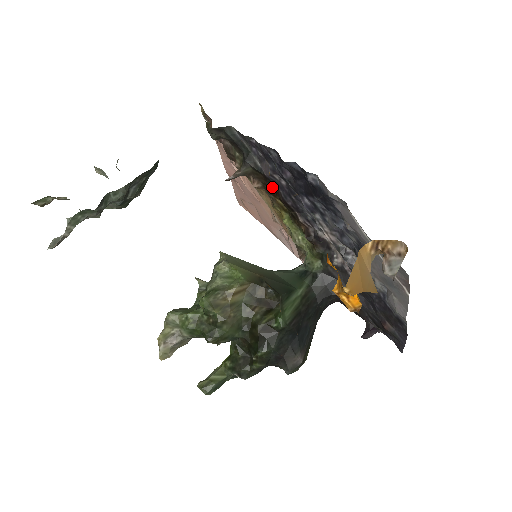
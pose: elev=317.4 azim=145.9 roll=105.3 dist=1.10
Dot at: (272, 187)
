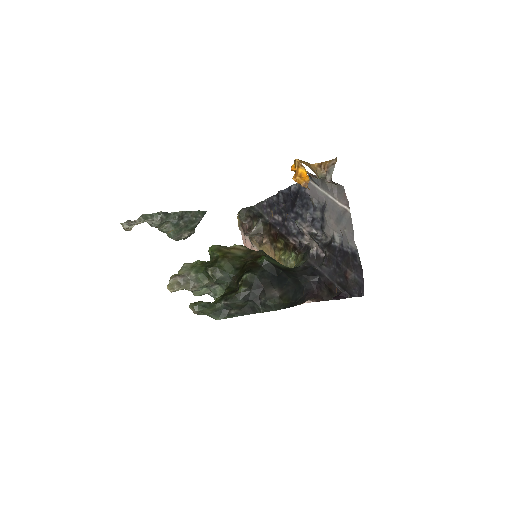
Dot at: (274, 234)
